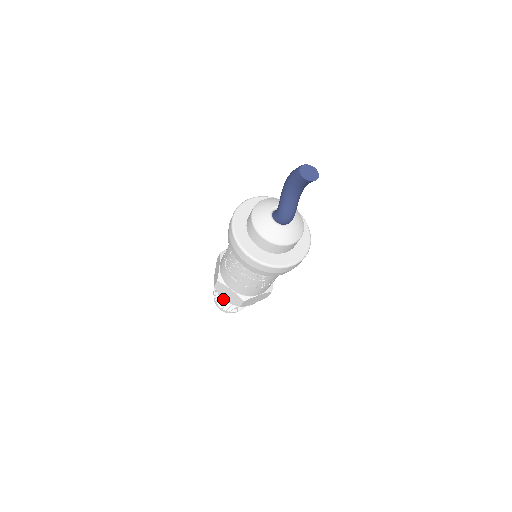
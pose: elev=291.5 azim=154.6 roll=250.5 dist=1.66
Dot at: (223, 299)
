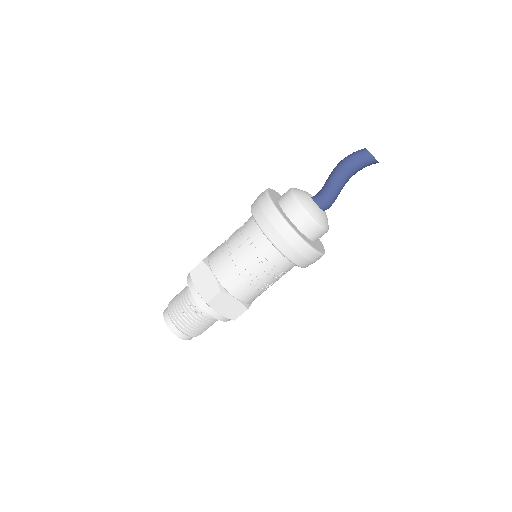
Dot at: (198, 320)
